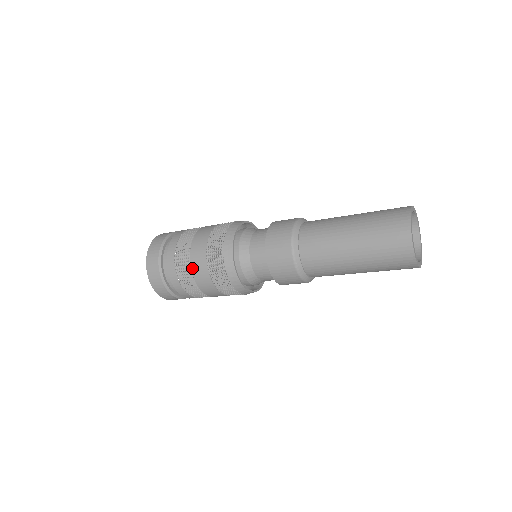
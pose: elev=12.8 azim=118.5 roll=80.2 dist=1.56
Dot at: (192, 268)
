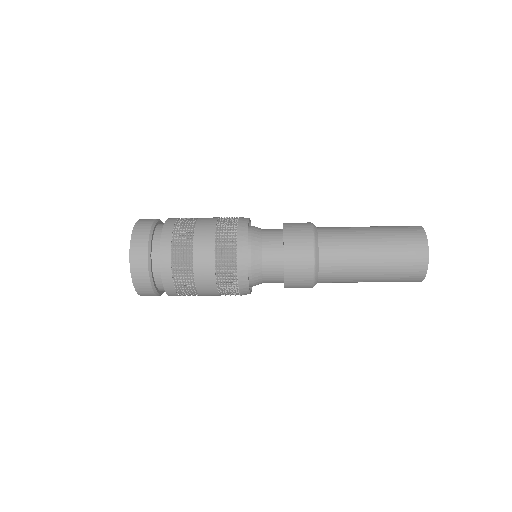
Dot at: (198, 291)
